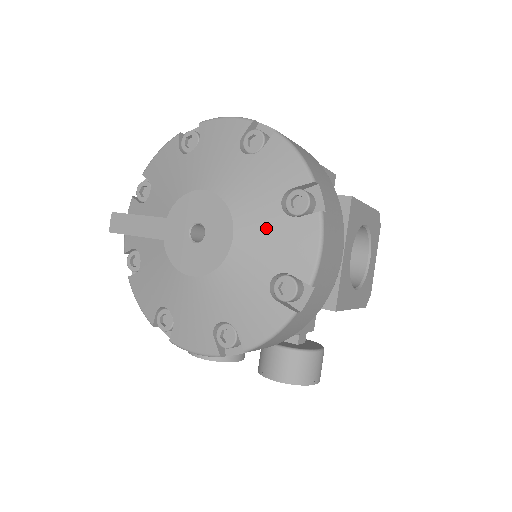
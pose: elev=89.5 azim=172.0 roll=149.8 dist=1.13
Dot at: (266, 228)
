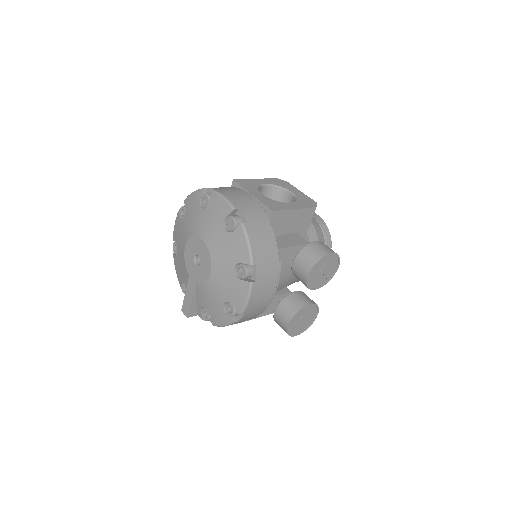
Dot at: (206, 220)
